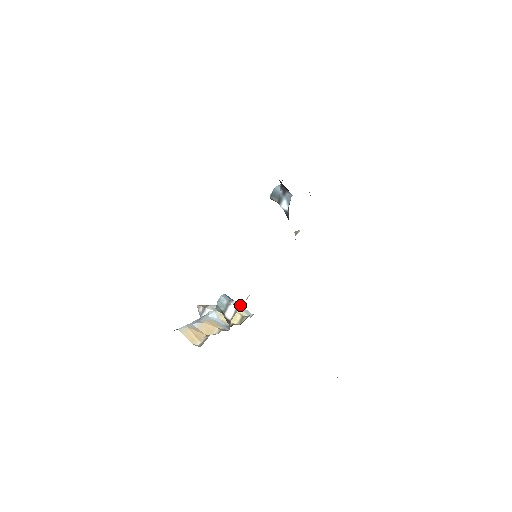
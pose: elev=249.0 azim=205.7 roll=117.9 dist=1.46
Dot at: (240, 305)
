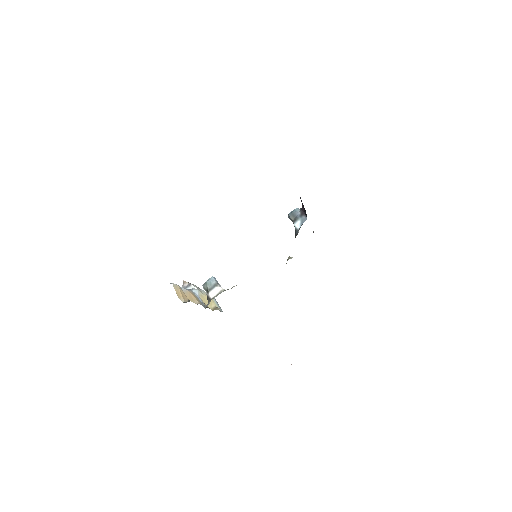
Dot at: occluded
